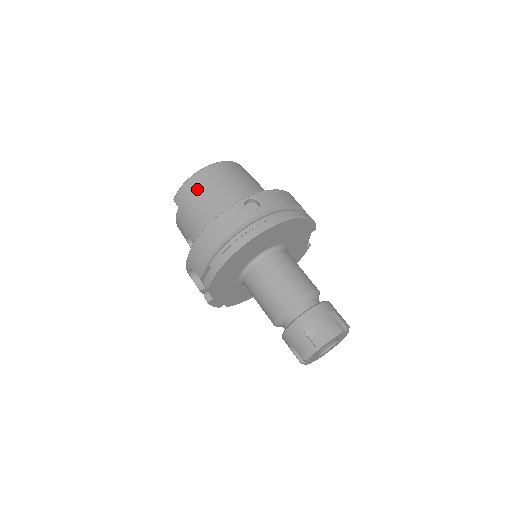
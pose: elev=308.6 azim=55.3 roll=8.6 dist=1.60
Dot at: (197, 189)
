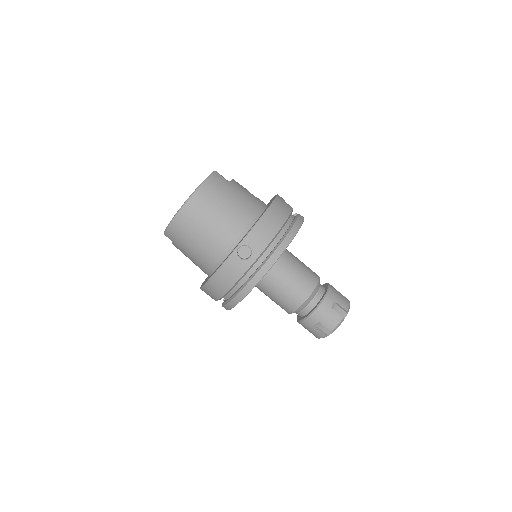
Dot at: (185, 232)
